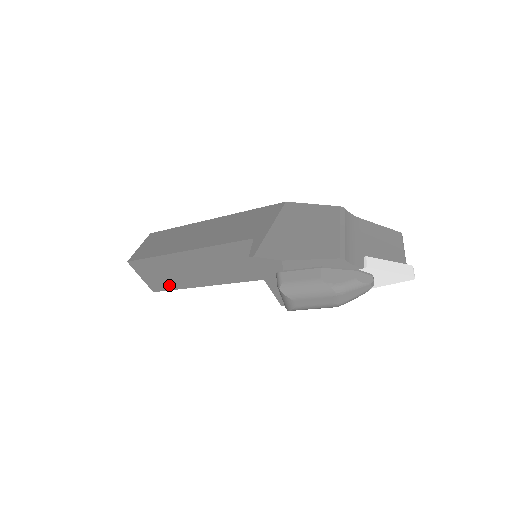
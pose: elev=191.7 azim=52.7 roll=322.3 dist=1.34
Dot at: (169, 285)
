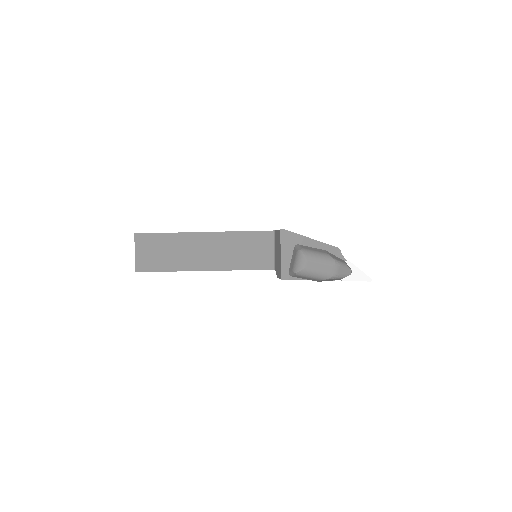
Dot at: (161, 265)
